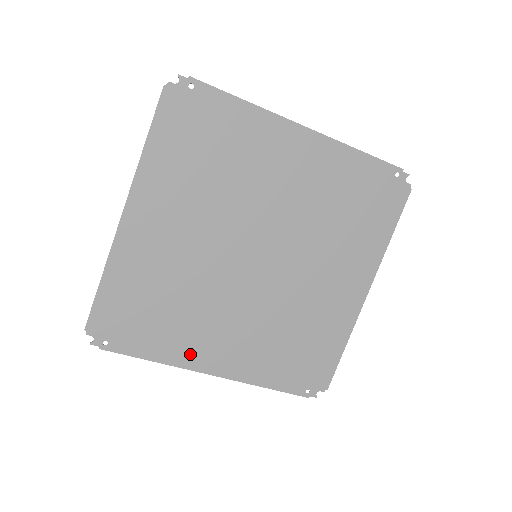
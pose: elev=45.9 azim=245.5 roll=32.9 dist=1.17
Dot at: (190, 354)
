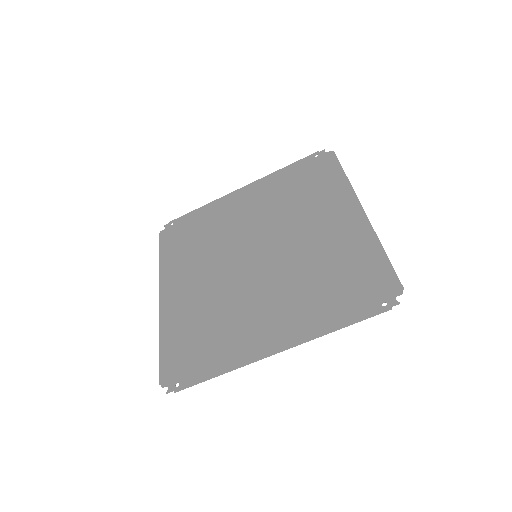
Dot at: (248, 349)
